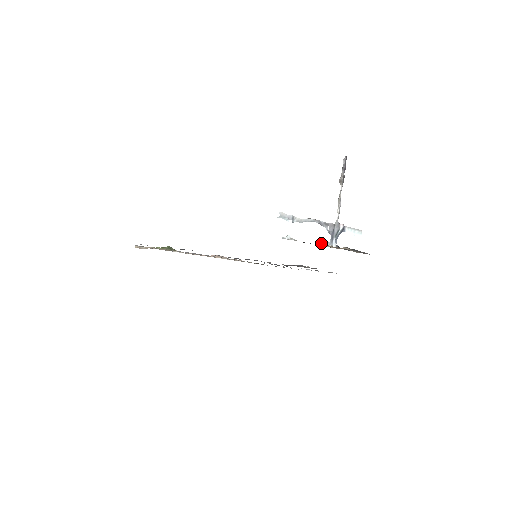
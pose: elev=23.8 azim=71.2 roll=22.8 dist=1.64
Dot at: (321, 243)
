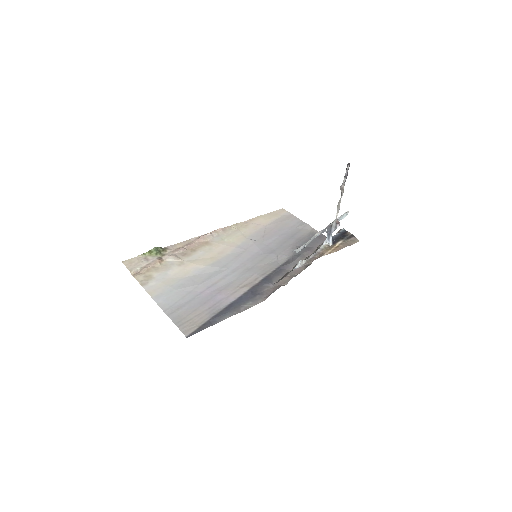
Dot at: (325, 254)
